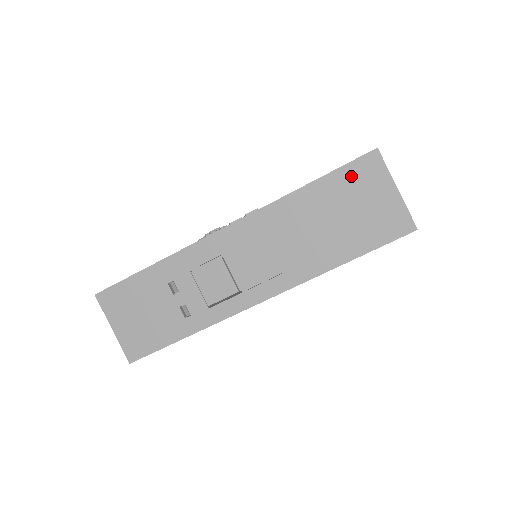
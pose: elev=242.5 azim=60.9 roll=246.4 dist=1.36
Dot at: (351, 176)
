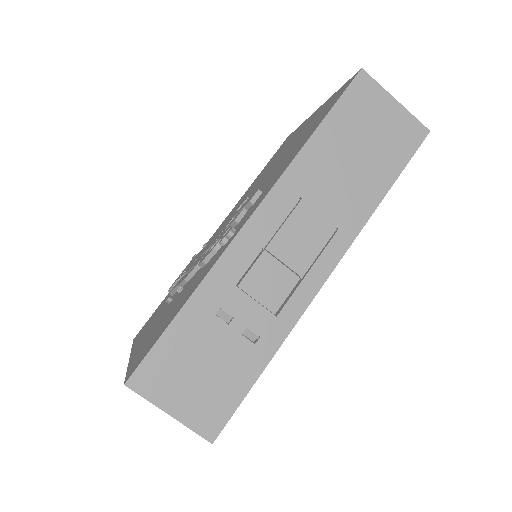
Dot at: (352, 105)
